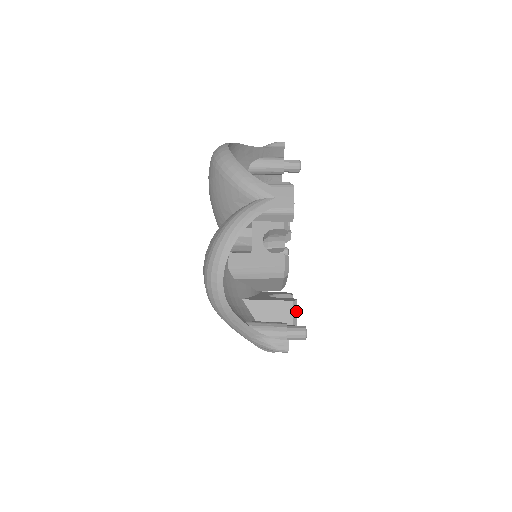
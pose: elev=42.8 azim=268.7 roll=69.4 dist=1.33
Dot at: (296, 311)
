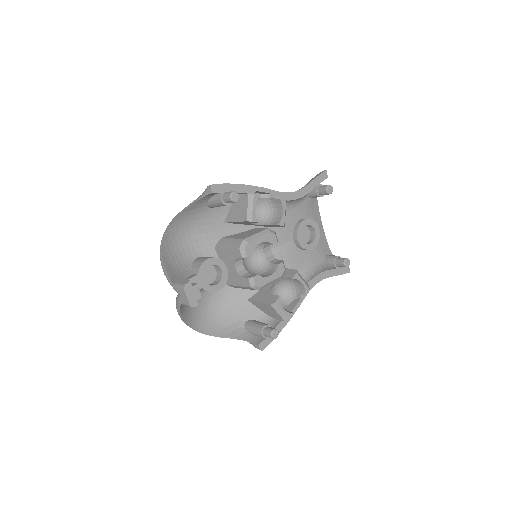
Dot at: (279, 308)
